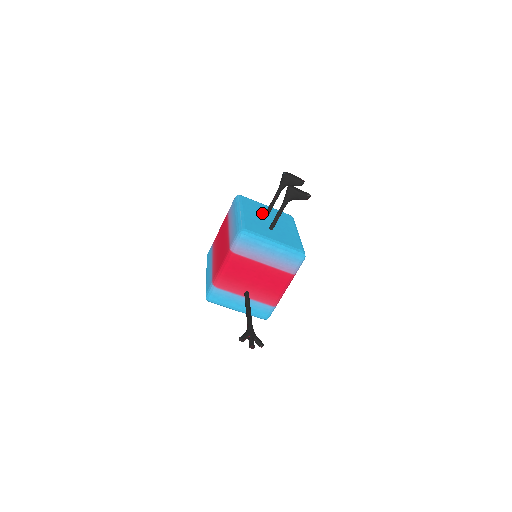
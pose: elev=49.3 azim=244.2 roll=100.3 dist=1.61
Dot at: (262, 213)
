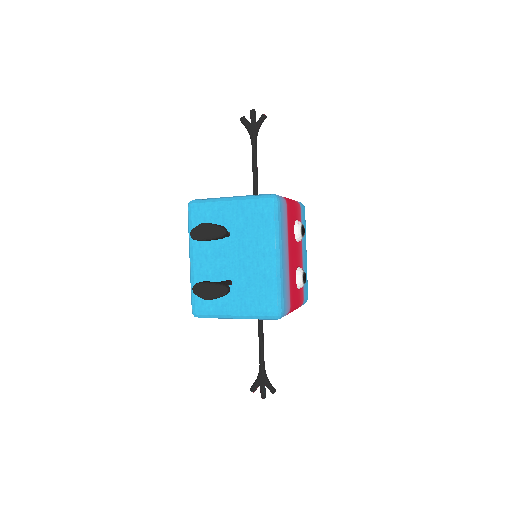
Dot at: (219, 241)
